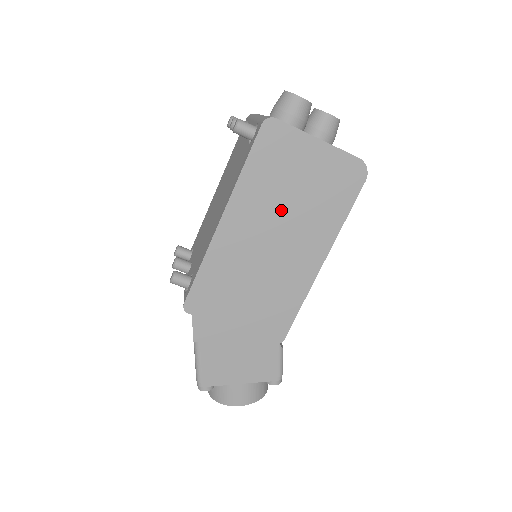
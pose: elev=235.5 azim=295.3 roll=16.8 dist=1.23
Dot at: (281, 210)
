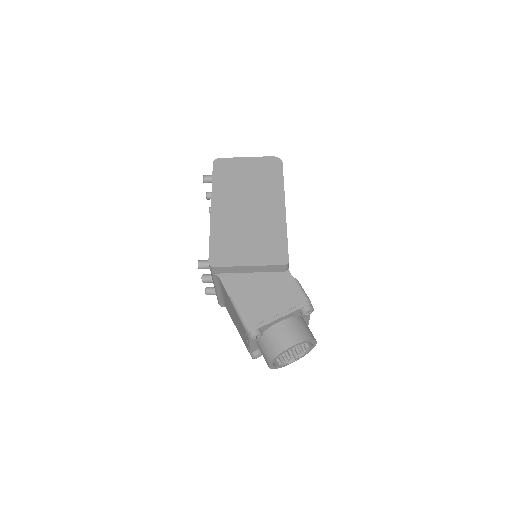
Dot at: (243, 192)
